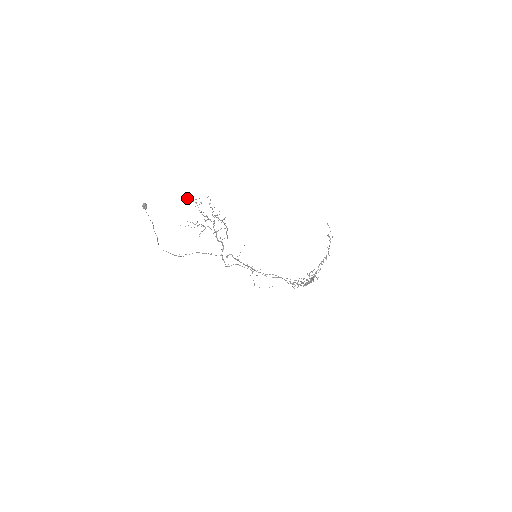
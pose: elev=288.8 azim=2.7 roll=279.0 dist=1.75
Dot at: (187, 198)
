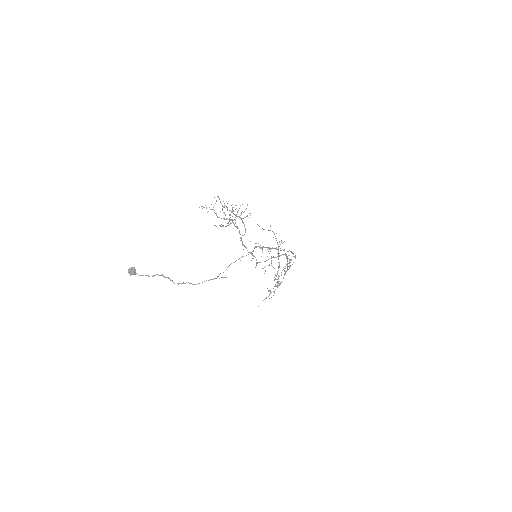
Dot at: (199, 207)
